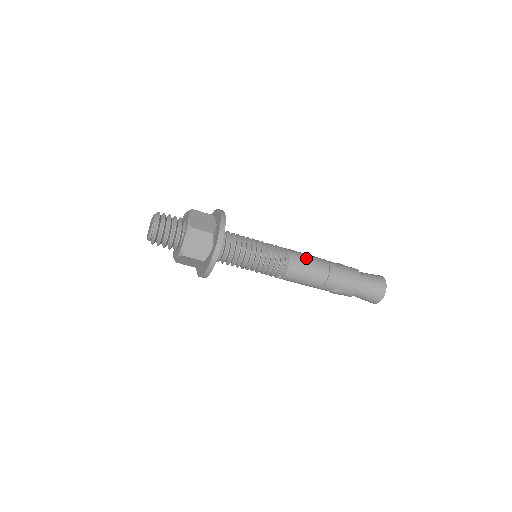
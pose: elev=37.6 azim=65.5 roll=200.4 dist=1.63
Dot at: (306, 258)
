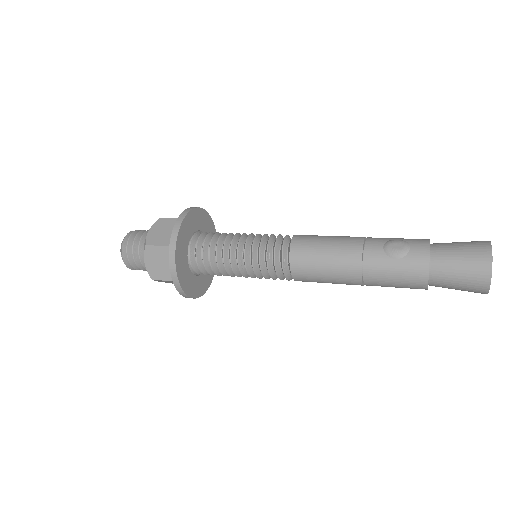
Dot at: (318, 270)
